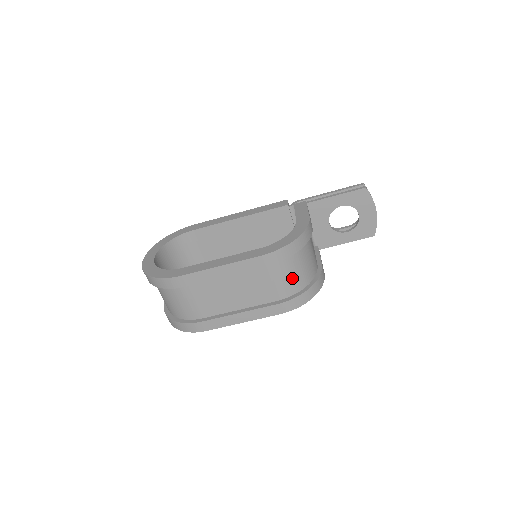
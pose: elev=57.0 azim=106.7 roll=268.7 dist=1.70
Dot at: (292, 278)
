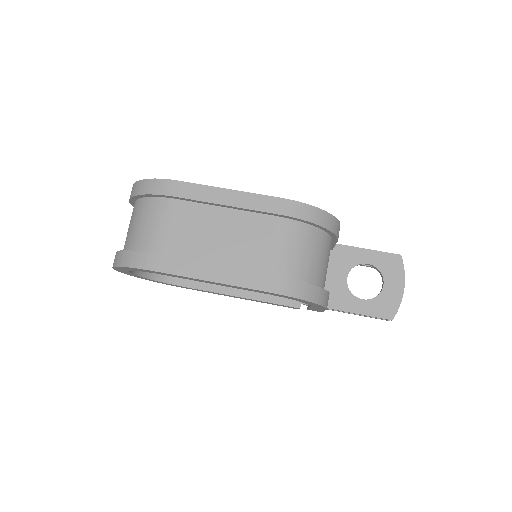
Dot at: (299, 256)
